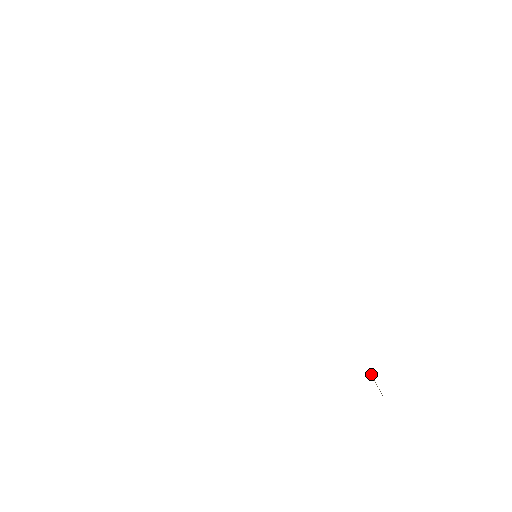
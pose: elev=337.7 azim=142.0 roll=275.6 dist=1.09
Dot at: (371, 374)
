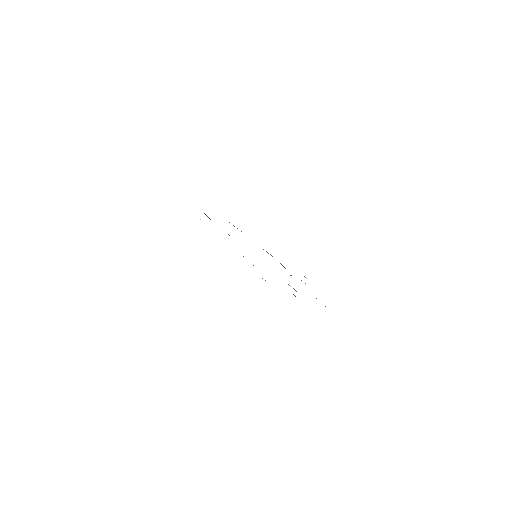
Dot at: occluded
